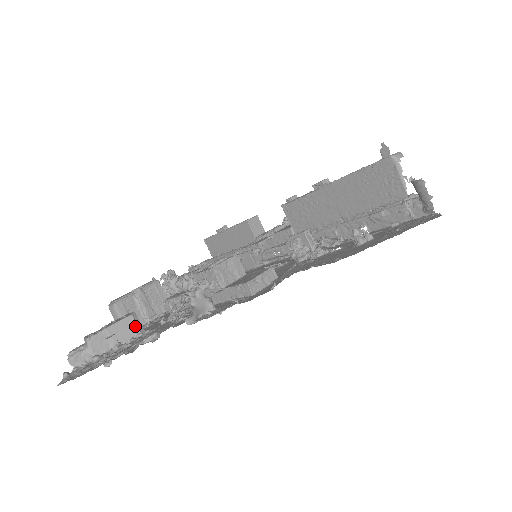
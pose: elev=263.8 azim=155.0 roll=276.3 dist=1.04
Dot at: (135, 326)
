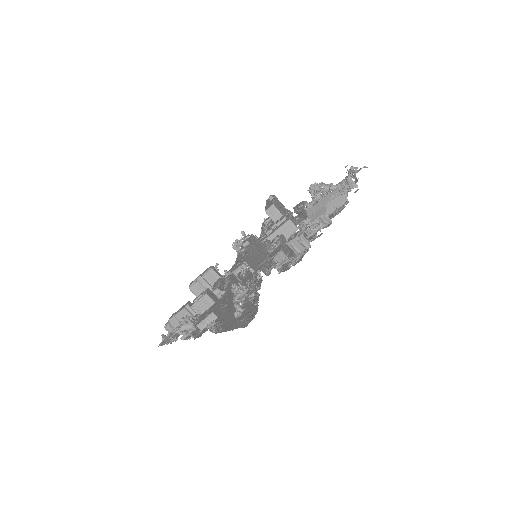
Dot at: (188, 313)
